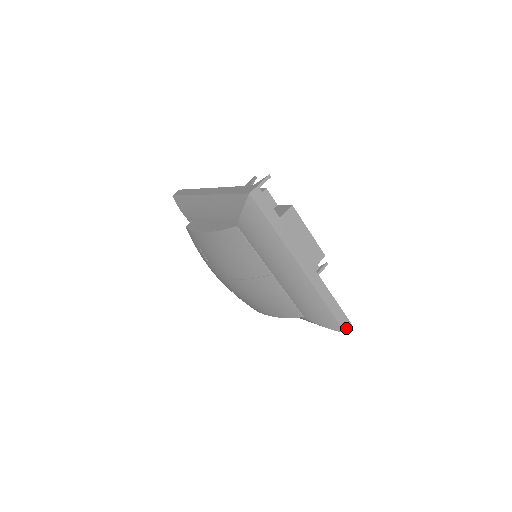
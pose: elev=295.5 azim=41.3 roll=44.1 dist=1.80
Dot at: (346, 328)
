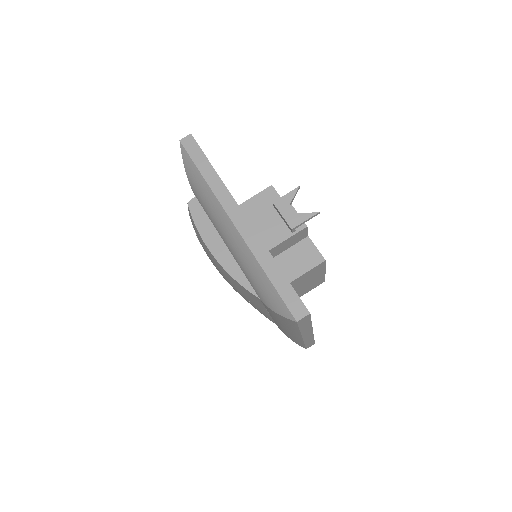
Dot at: occluded
